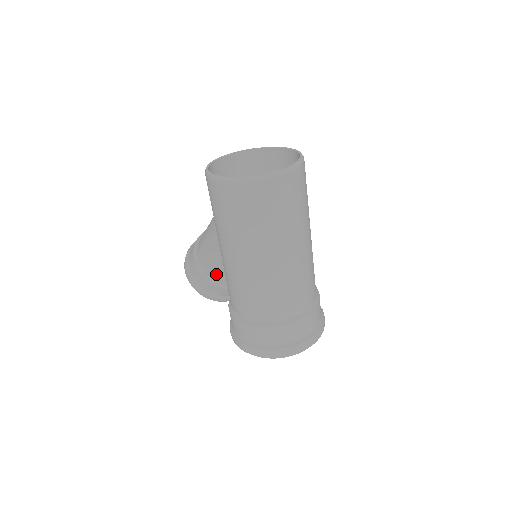
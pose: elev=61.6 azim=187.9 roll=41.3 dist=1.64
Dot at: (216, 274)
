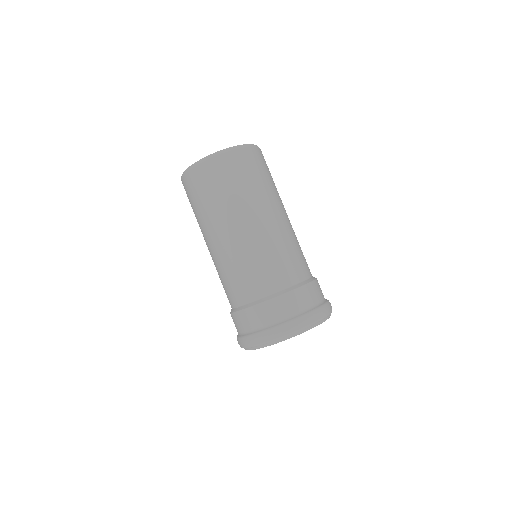
Dot at: occluded
